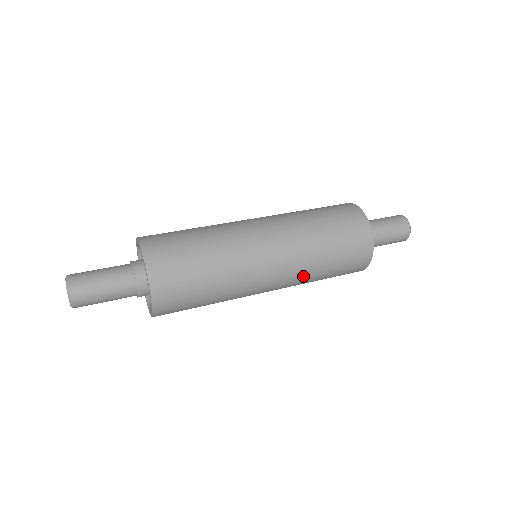
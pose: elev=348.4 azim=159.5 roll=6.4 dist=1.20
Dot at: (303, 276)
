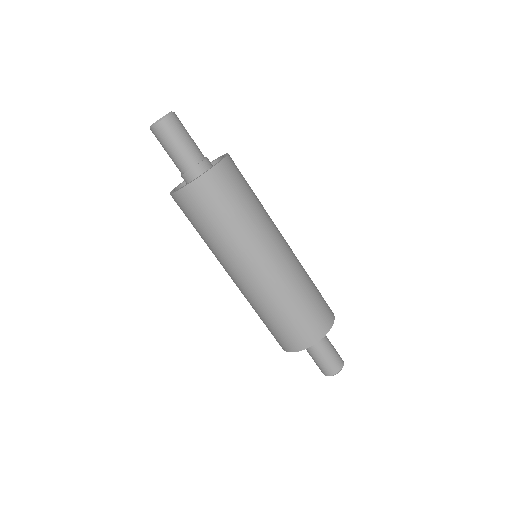
Dot at: (285, 286)
